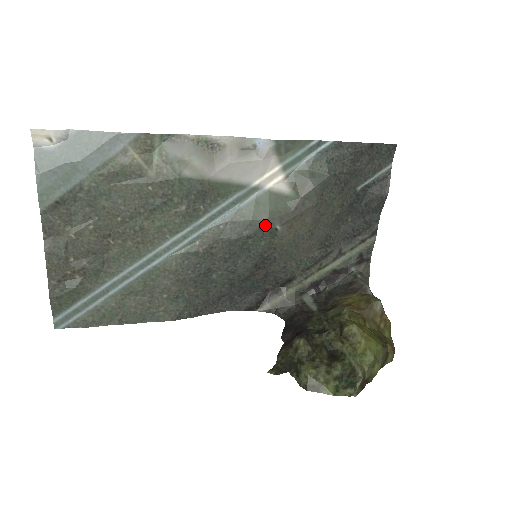
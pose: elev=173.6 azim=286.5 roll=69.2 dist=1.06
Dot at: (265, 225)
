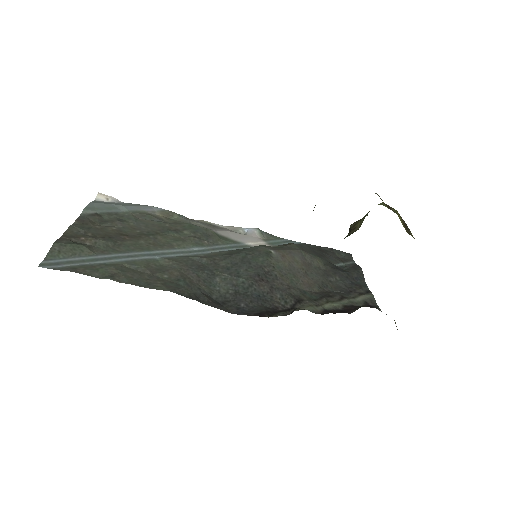
Dot at: (260, 249)
